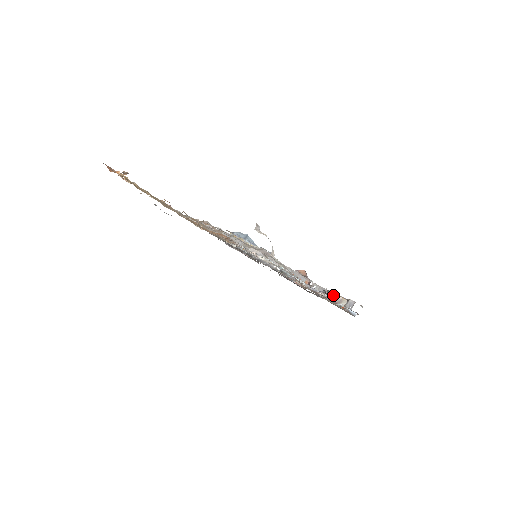
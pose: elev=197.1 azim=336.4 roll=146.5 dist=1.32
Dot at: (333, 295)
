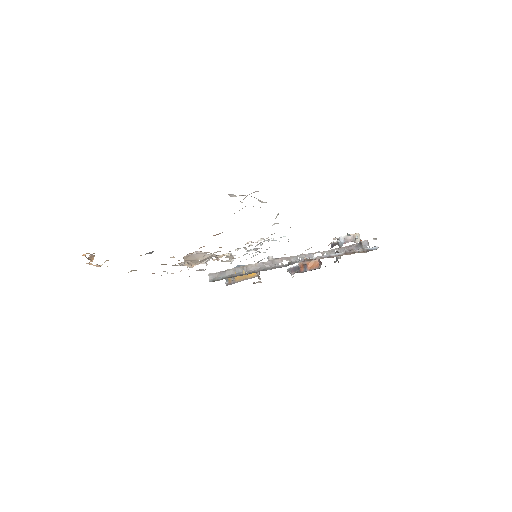
Dot at: (344, 238)
